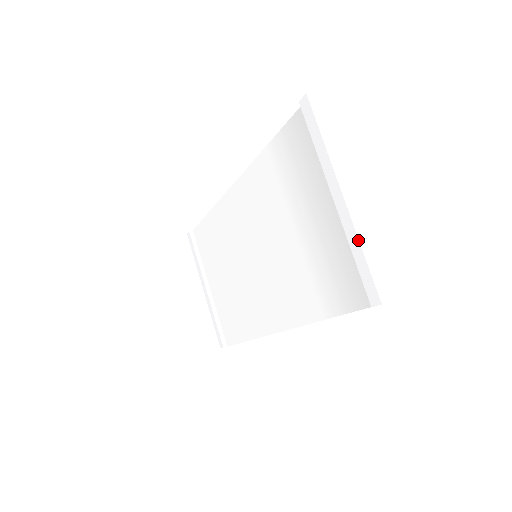
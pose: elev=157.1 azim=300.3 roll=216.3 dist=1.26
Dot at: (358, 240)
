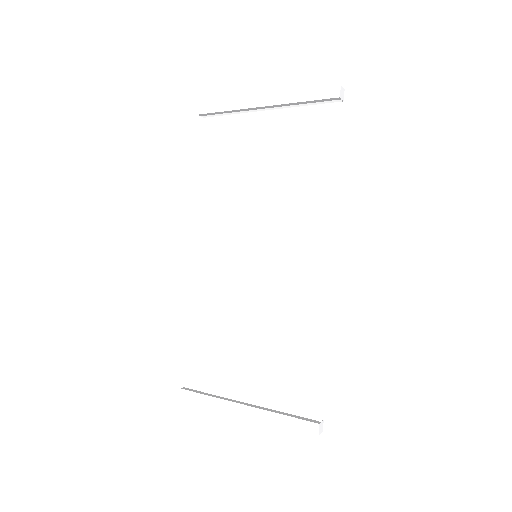
Dot at: (294, 92)
